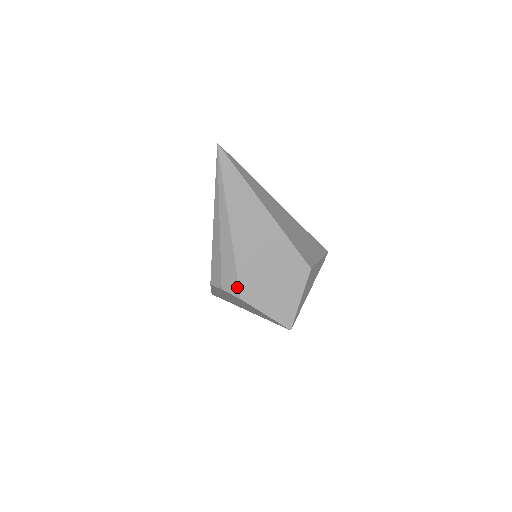
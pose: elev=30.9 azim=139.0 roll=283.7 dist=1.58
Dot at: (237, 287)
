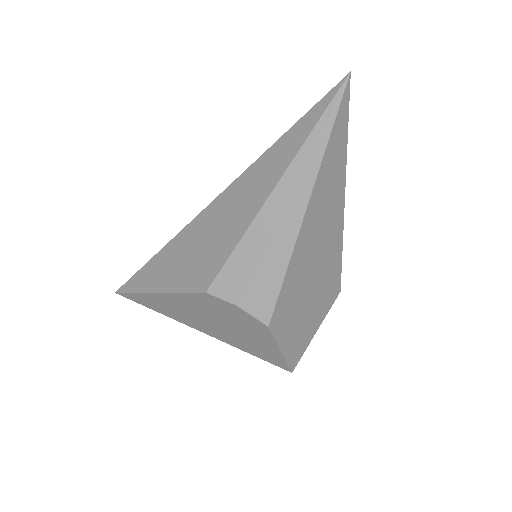
Dot at: (271, 308)
